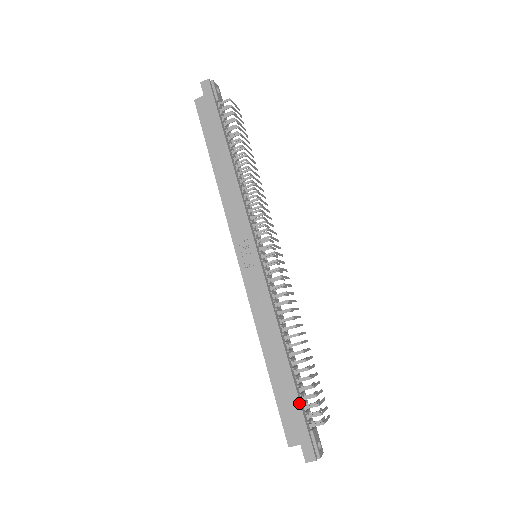
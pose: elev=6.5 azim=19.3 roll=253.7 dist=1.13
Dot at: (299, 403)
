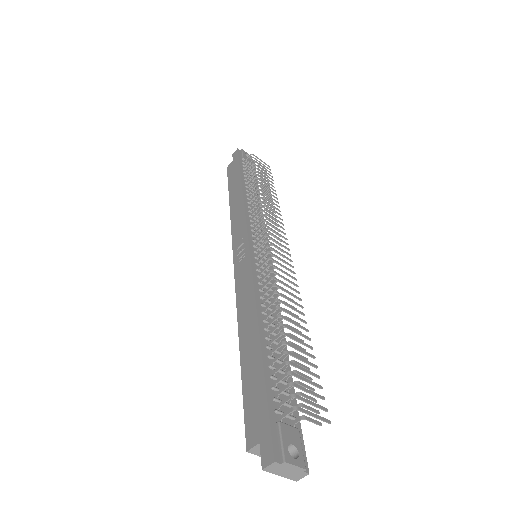
Dot at: (264, 383)
